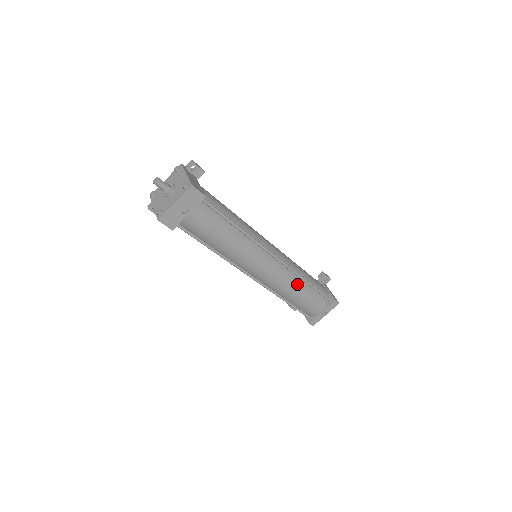
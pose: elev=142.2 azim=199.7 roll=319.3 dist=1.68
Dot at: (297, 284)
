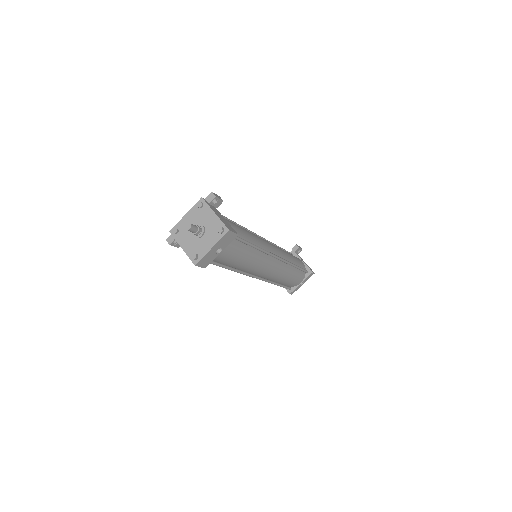
Dot at: (288, 271)
